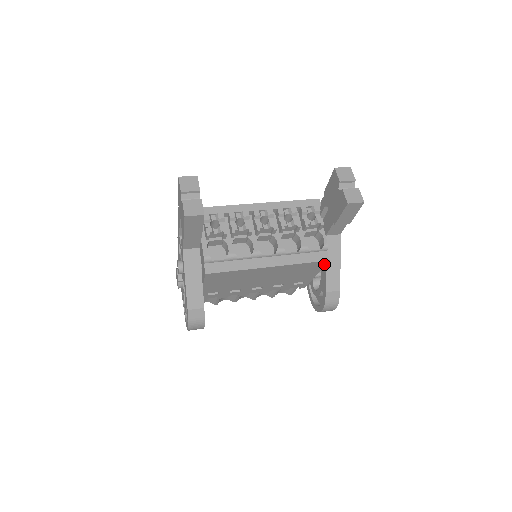
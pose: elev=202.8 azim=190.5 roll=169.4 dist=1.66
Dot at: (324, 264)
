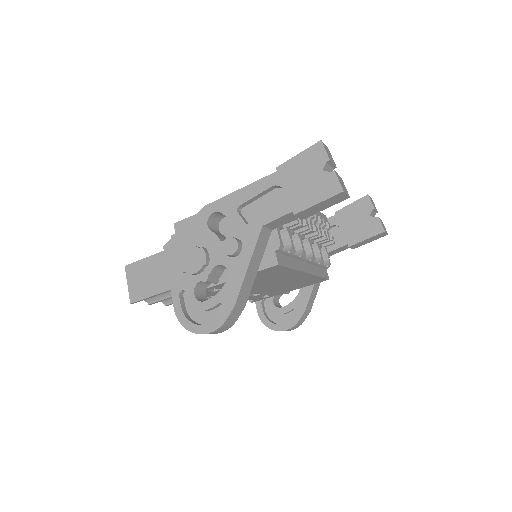
Dot at: occluded
